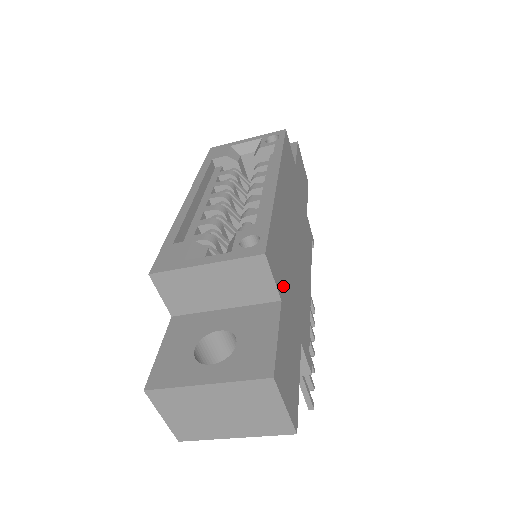
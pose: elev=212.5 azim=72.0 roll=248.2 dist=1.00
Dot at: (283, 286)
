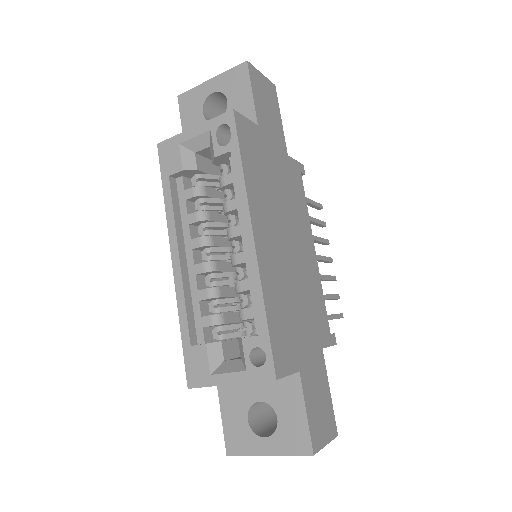
Dot at: (296, 351)
